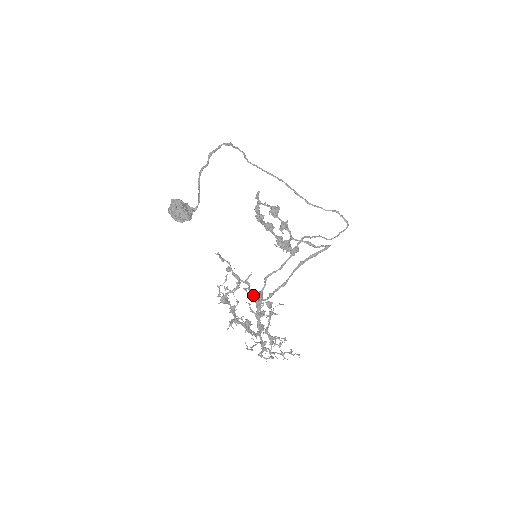
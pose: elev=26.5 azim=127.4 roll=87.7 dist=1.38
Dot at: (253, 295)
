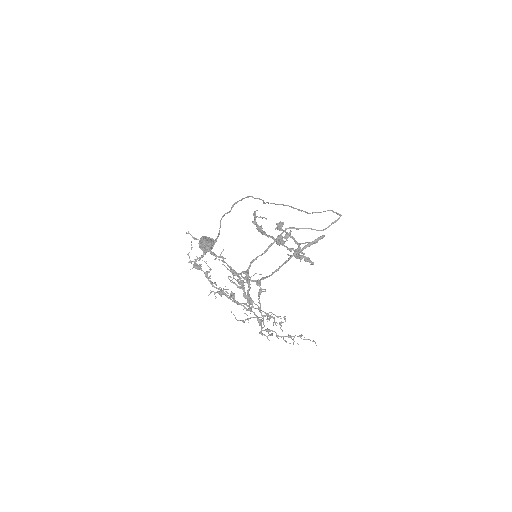
Dot at: occluded
